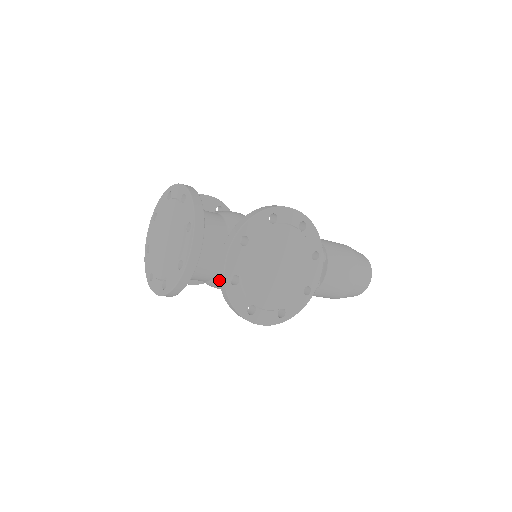
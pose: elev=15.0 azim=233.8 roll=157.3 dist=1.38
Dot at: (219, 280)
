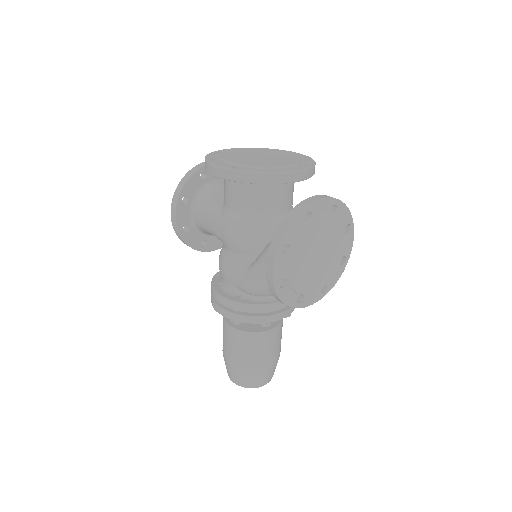
Dot at: (299, 204)
